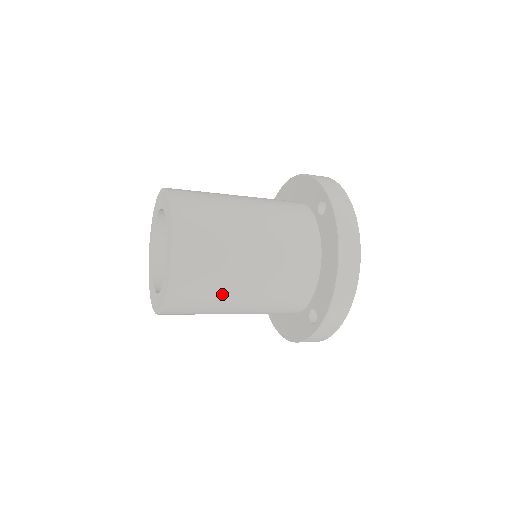
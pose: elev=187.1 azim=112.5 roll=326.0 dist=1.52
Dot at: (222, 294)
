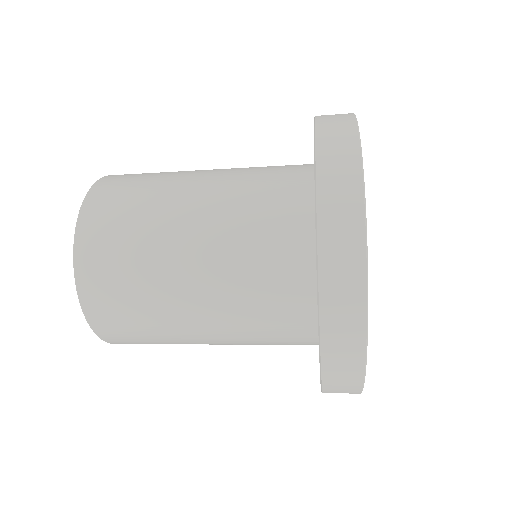
Dot at: (156, 288)
